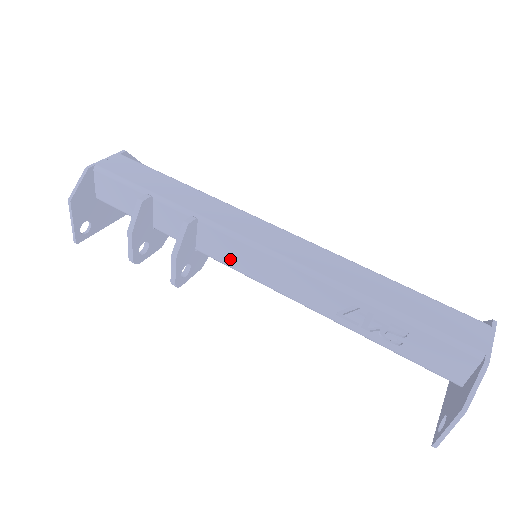
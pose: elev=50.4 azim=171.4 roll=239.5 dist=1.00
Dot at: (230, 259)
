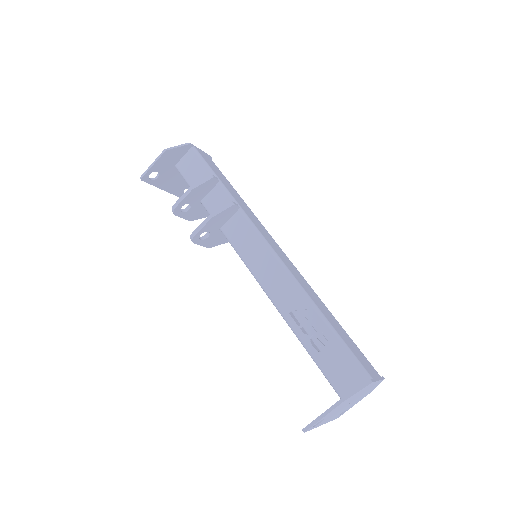
Dot at: (241, 244)
